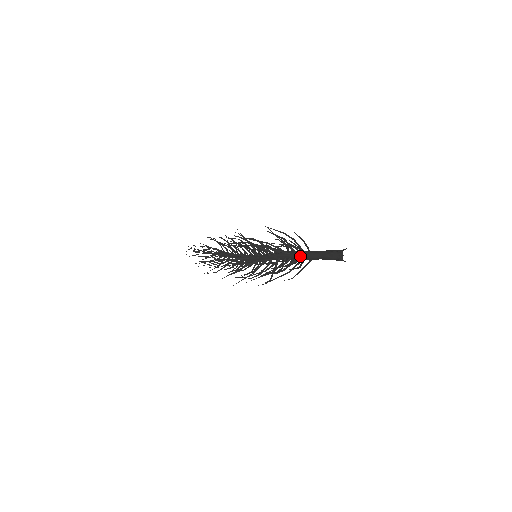
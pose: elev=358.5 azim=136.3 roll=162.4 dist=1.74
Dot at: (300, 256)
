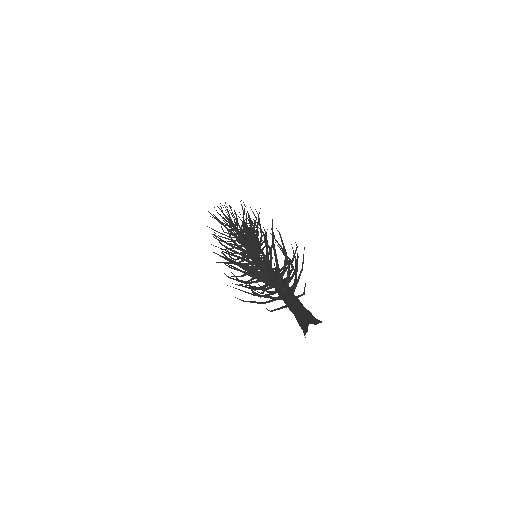
Dot at: (278, 292)
